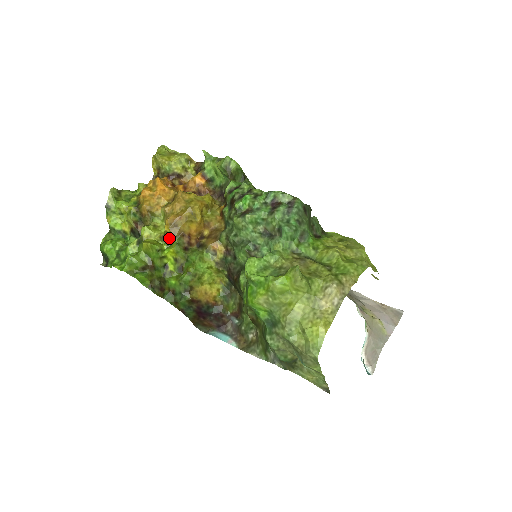
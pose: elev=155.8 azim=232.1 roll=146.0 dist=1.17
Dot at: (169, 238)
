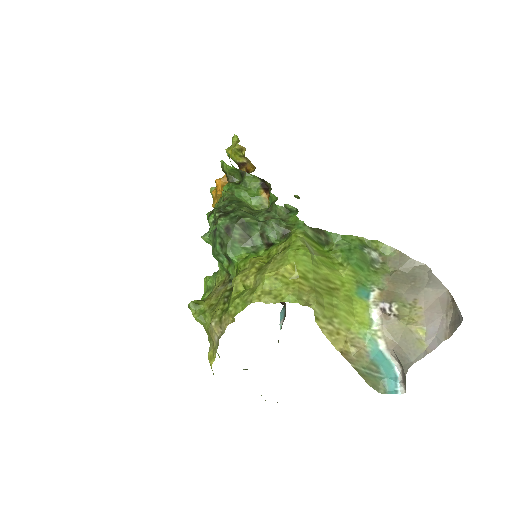
Dot at: occluded
